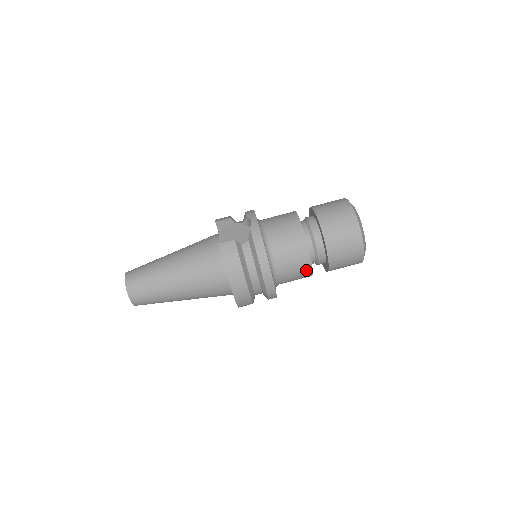
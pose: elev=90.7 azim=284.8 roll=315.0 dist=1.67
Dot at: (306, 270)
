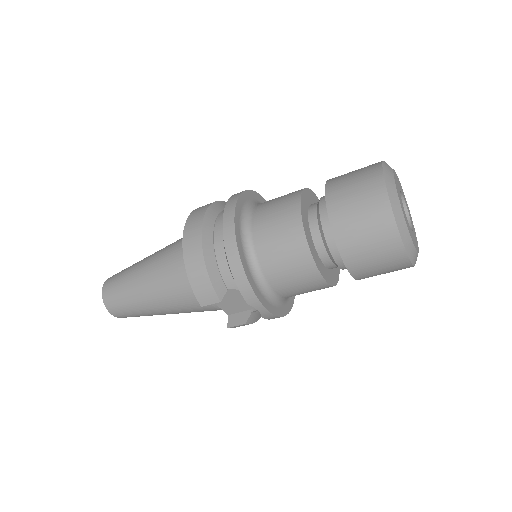
Dot at: occluded
